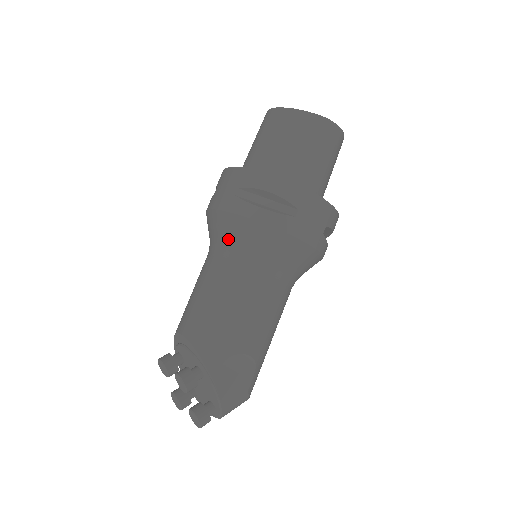
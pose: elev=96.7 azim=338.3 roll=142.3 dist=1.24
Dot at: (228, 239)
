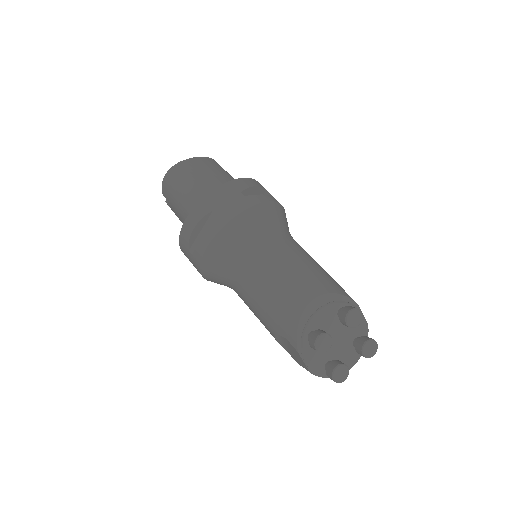
Dot at: (266, 226)
